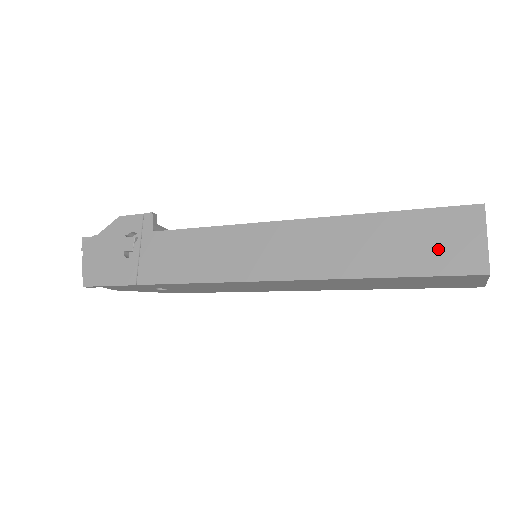
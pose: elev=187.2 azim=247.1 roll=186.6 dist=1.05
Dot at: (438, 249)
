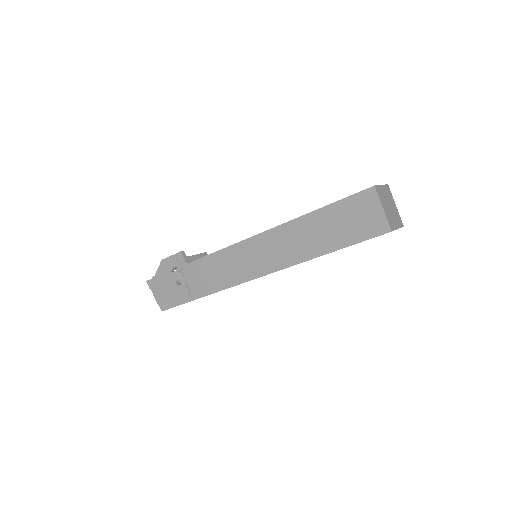
Dot at: (357, 224)
